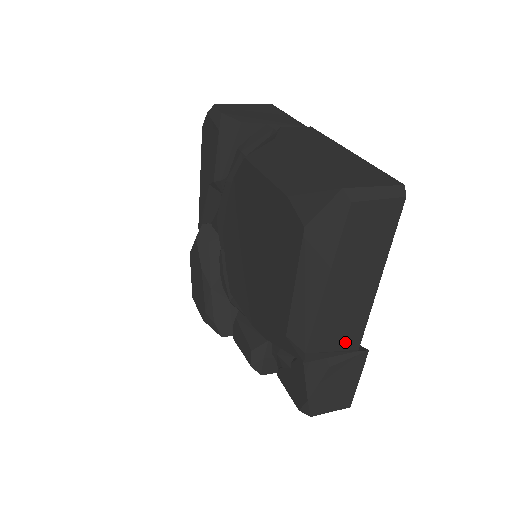
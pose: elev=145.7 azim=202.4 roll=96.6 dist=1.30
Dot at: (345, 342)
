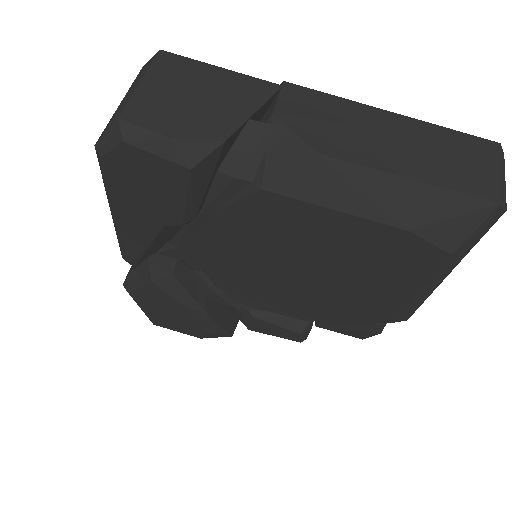
Dot at: occluded
